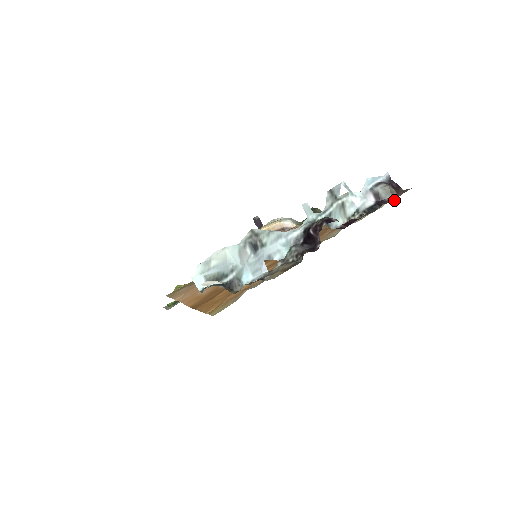
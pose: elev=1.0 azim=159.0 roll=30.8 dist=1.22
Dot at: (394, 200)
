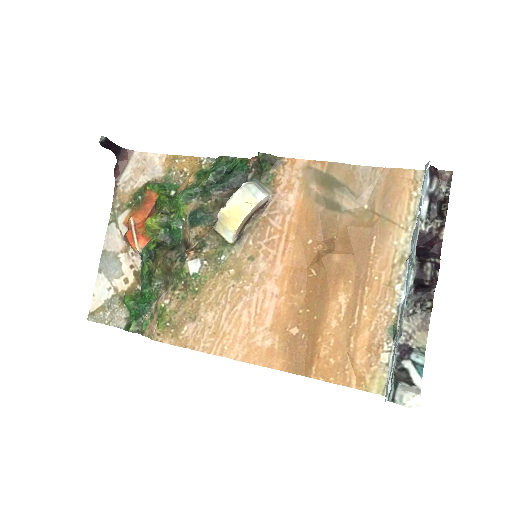
Dot at: (445, 193)
